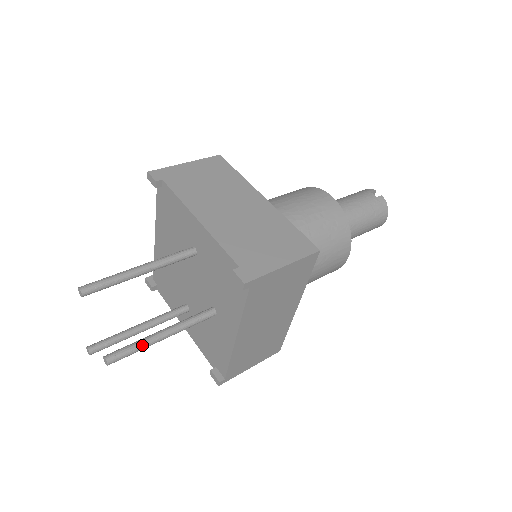
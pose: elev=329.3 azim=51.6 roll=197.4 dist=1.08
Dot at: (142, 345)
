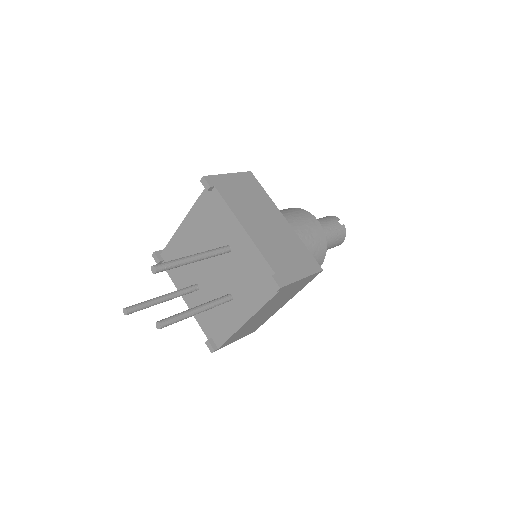
Dot at: (184, 317)
